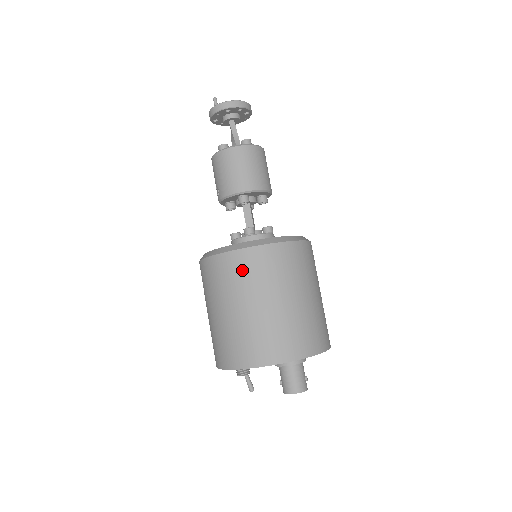
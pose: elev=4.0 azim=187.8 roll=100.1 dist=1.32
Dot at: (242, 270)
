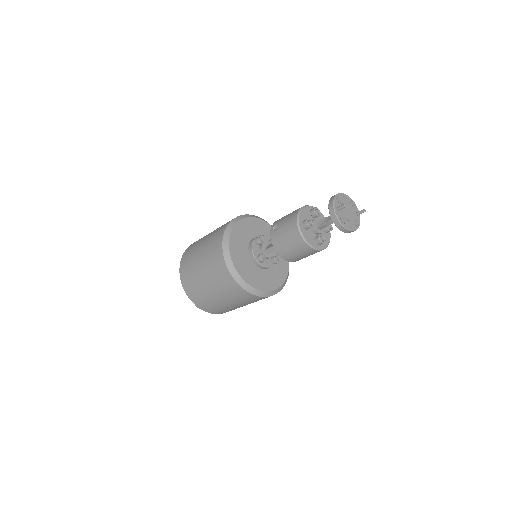
Dot at: (225, 282)
